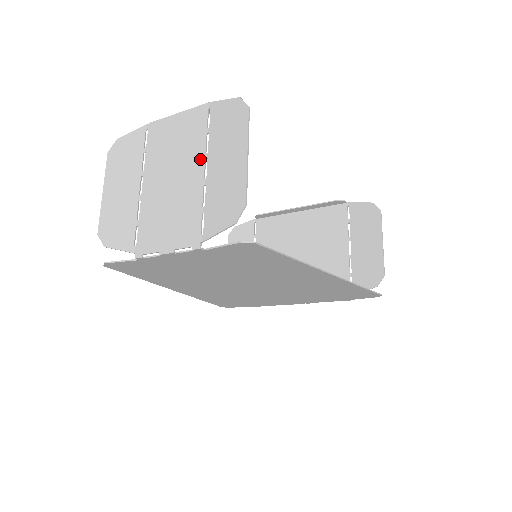
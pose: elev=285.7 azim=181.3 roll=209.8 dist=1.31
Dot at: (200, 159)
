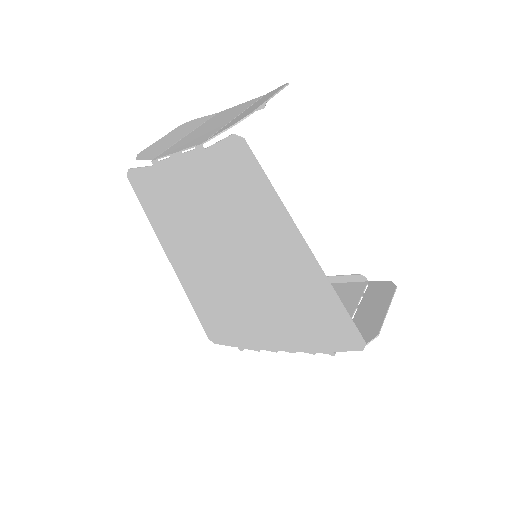
Dot at: (238, 113)
